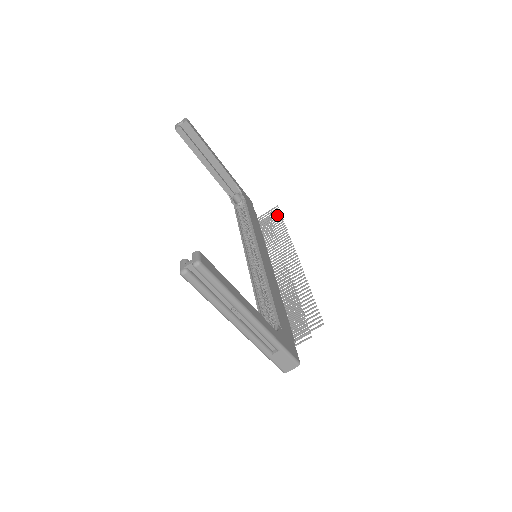
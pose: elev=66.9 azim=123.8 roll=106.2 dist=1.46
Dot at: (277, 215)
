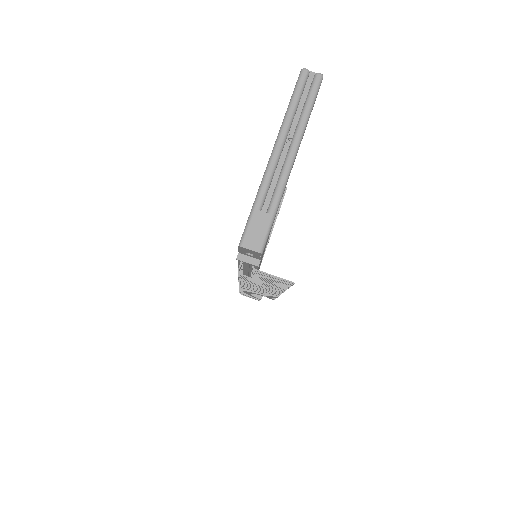
Dot at: occluded
